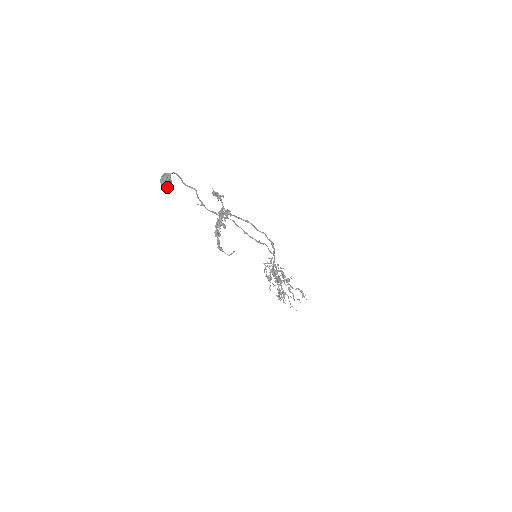
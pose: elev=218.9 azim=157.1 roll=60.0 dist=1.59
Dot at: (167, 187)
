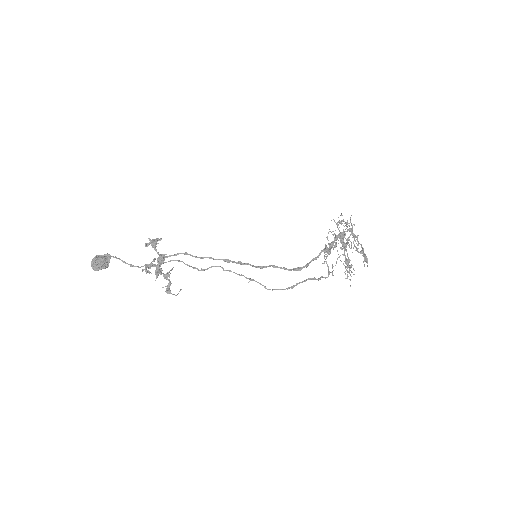
Dot at: occluded
